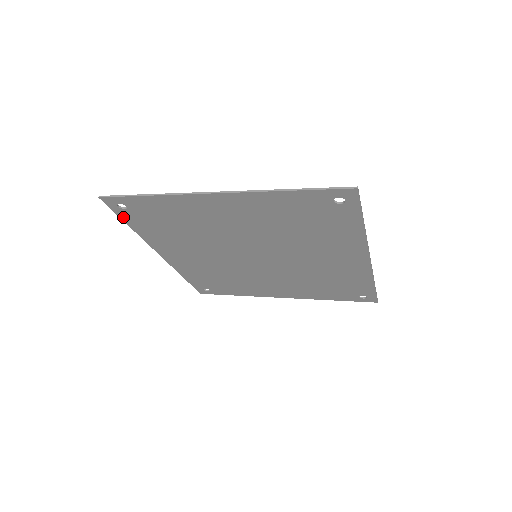
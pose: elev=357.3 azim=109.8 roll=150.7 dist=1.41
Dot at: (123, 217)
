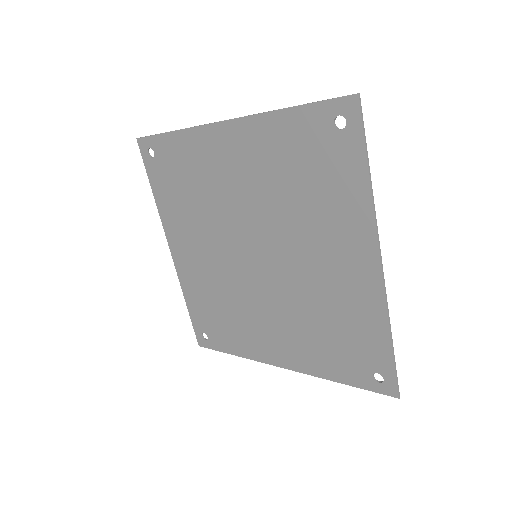
Dot at: (150, 174)
